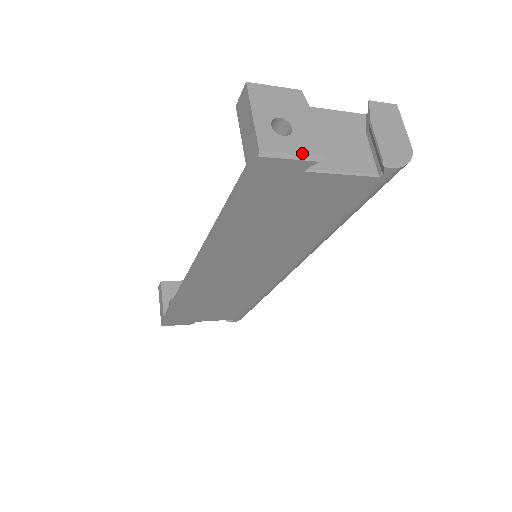
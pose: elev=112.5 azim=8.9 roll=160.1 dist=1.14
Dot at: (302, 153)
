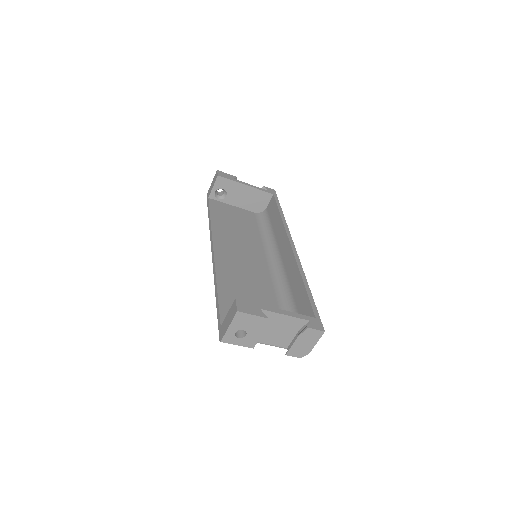
Dot at: occluded
